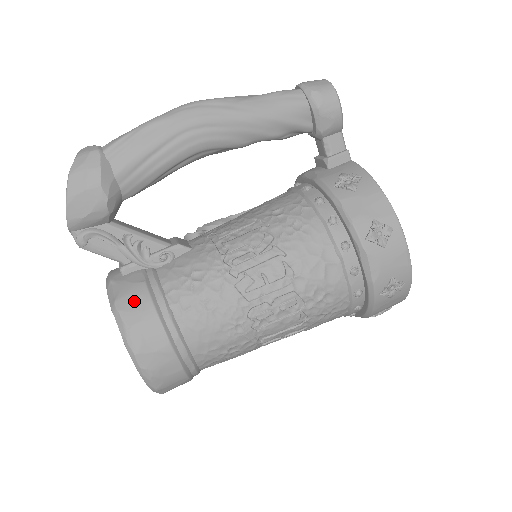
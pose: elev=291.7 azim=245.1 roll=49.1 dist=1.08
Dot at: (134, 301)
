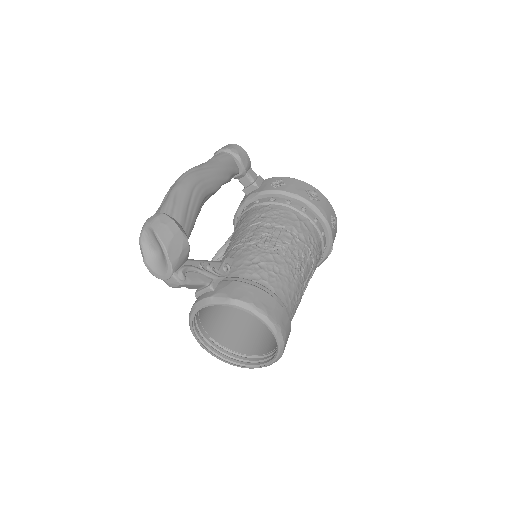
Dot at: (240, 290)
